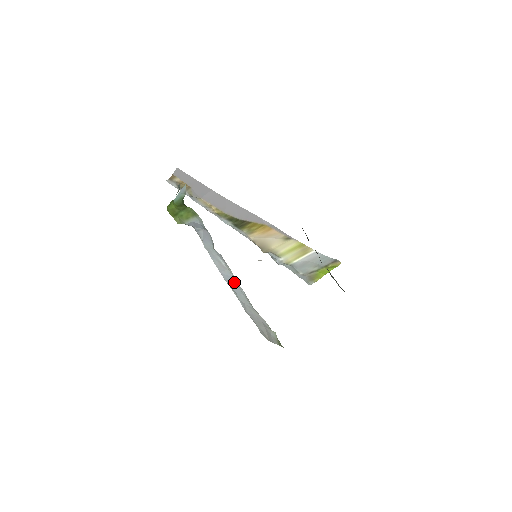
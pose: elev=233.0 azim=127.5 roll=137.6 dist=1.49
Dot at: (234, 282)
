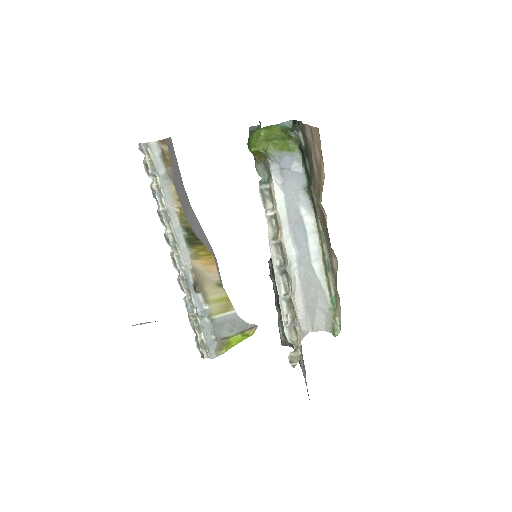
Dot at: (305, 238)
